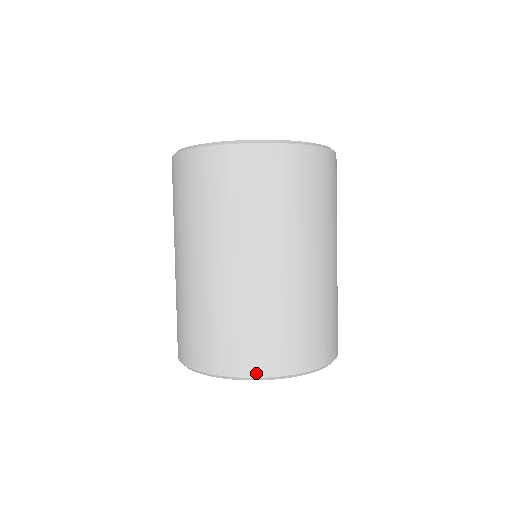
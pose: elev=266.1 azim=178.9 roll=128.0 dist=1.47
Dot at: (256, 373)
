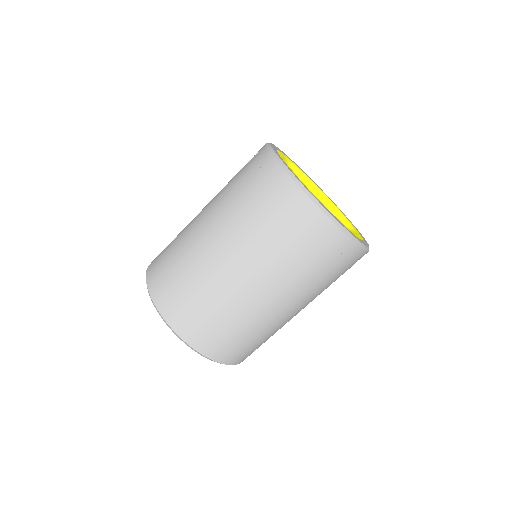
Dot at: (155, 298)
